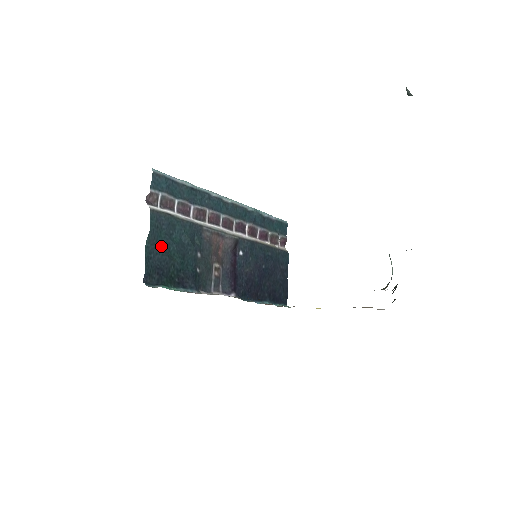
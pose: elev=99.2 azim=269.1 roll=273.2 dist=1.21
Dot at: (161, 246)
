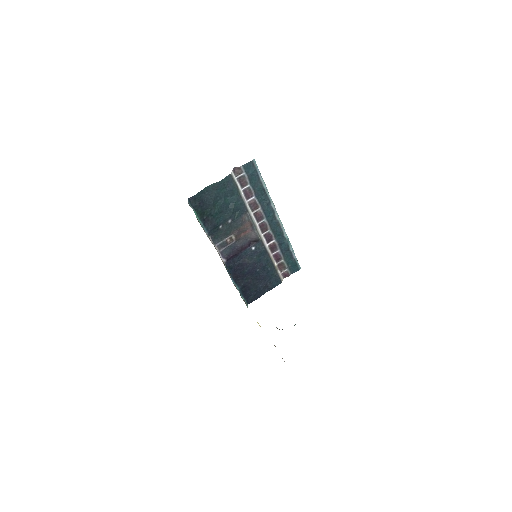
Dot at: (216, 194)
